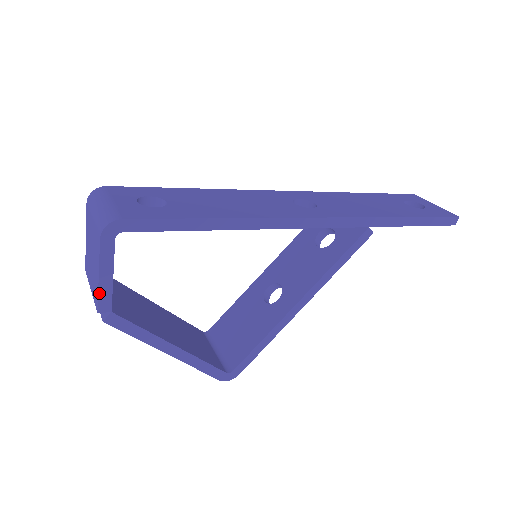
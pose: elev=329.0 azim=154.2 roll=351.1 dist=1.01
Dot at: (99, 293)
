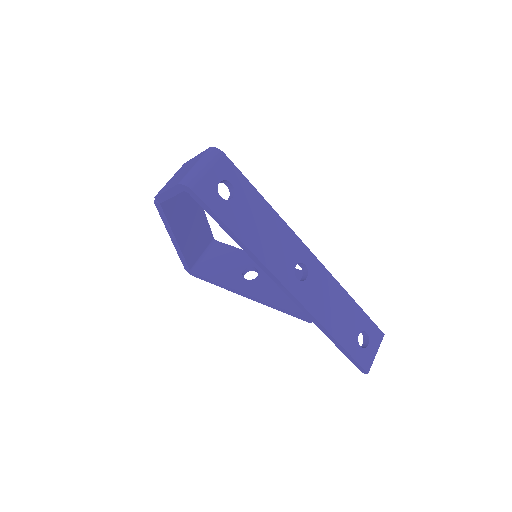
Dot at: (161, 194)
